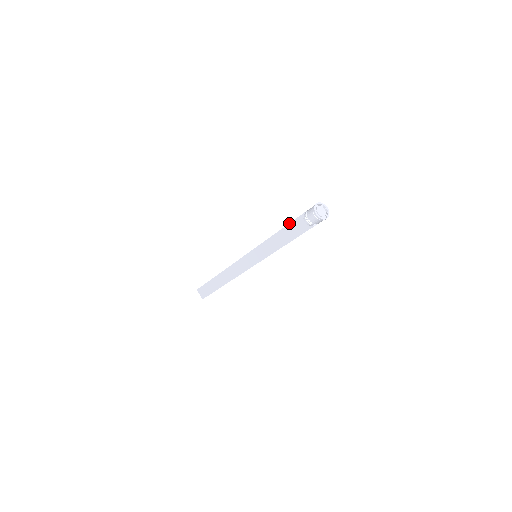
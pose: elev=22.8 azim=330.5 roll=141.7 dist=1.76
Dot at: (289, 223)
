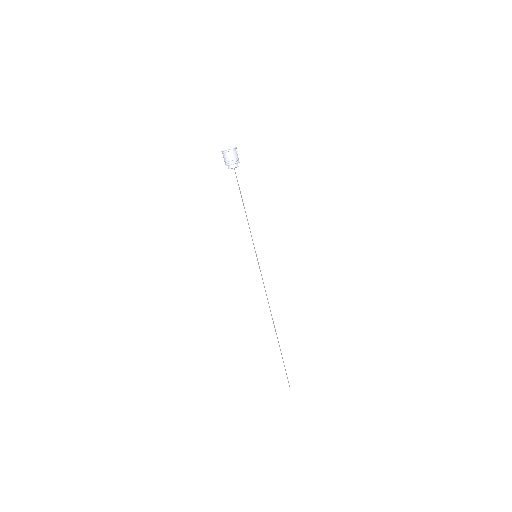
Dot at: occluded
